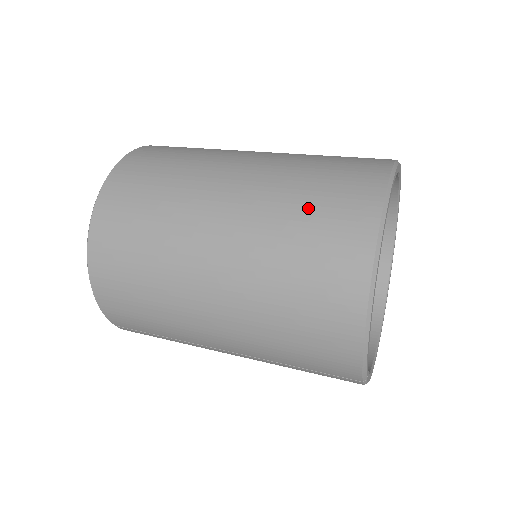
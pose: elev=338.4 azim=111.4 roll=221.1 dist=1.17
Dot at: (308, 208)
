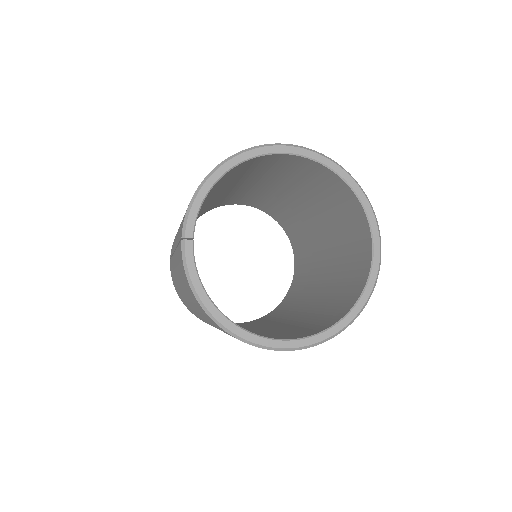
Dot at: occluded
